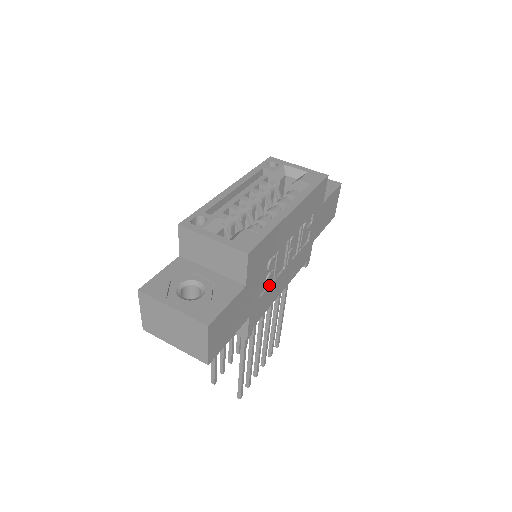
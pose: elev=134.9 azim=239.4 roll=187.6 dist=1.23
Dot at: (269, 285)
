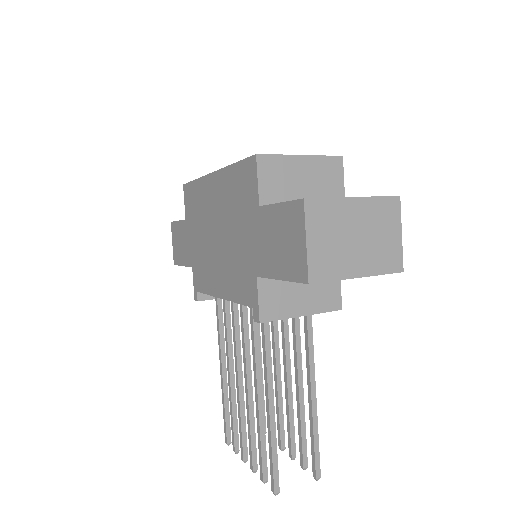
Dot at: occluded
